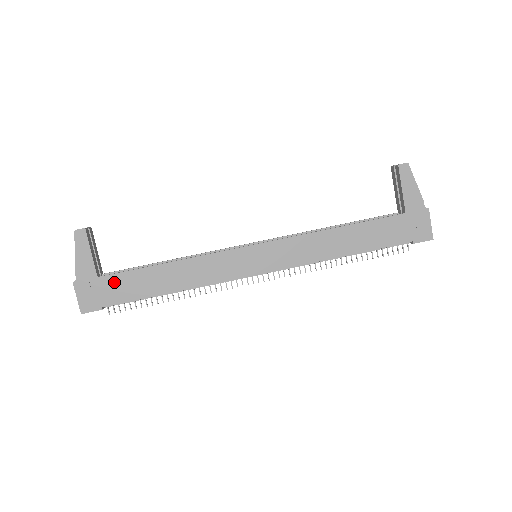
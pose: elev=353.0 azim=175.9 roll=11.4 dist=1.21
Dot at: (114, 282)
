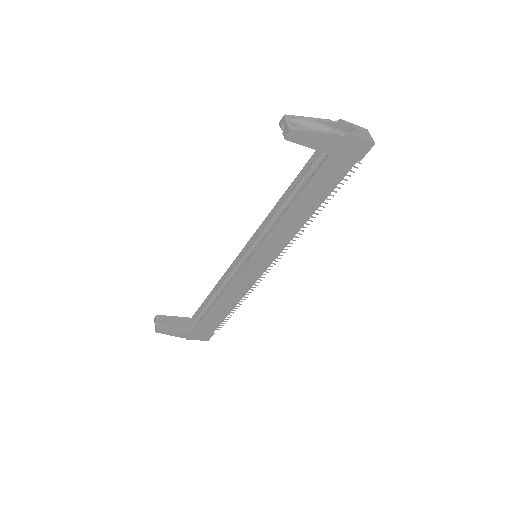
Dot at: (203, 326)
